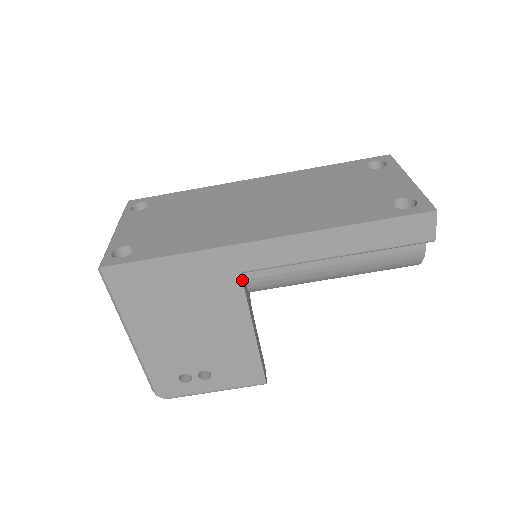
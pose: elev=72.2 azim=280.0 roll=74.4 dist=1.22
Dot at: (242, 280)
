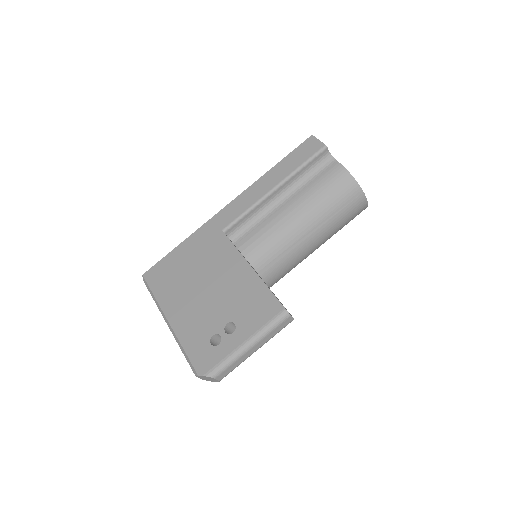
Dot at: (225, 234)
